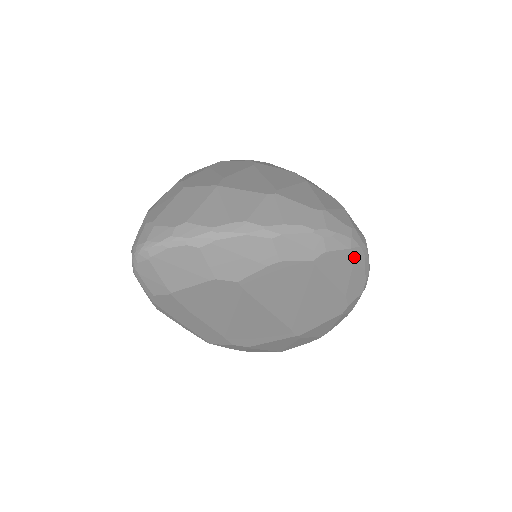
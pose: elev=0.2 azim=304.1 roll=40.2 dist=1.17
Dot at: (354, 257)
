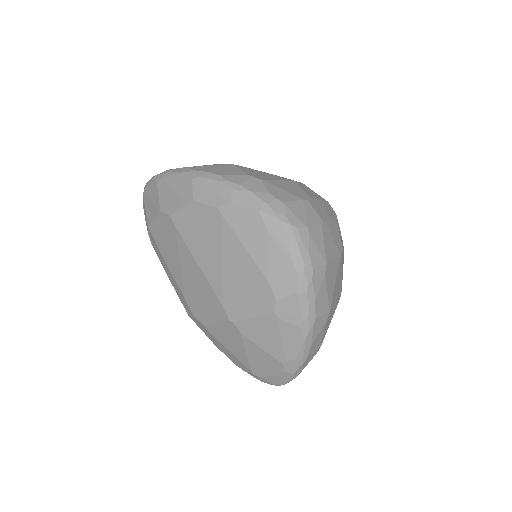
Dot at: (268, 226)
